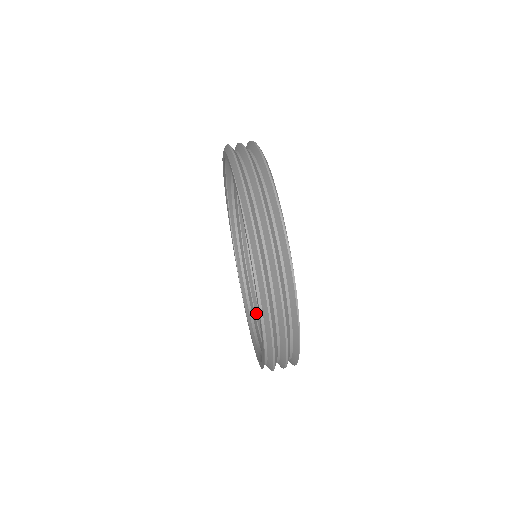
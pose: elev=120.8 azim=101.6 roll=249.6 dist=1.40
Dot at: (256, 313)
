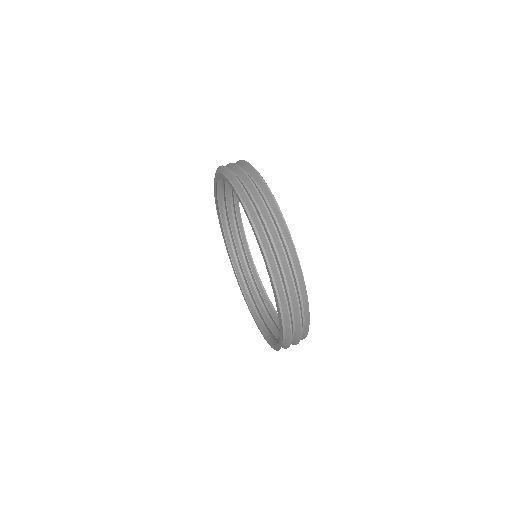
Dot at: (276, 336)
